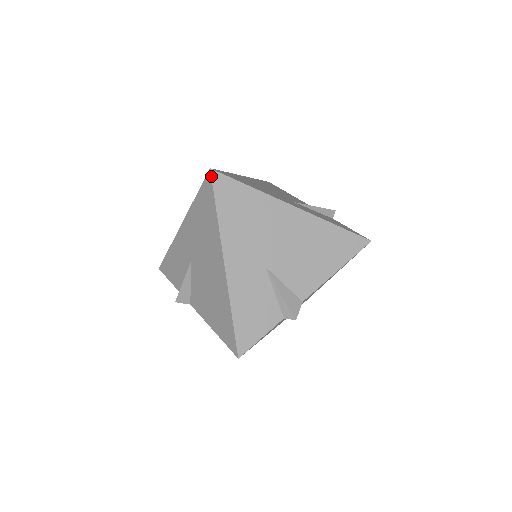
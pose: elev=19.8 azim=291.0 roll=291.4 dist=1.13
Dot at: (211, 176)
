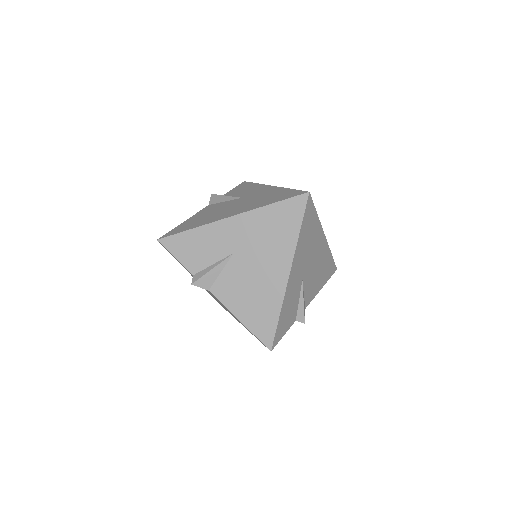
Dot at: (308, 198)
